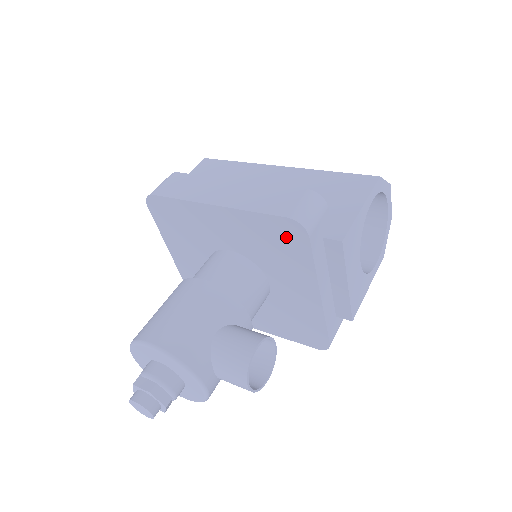
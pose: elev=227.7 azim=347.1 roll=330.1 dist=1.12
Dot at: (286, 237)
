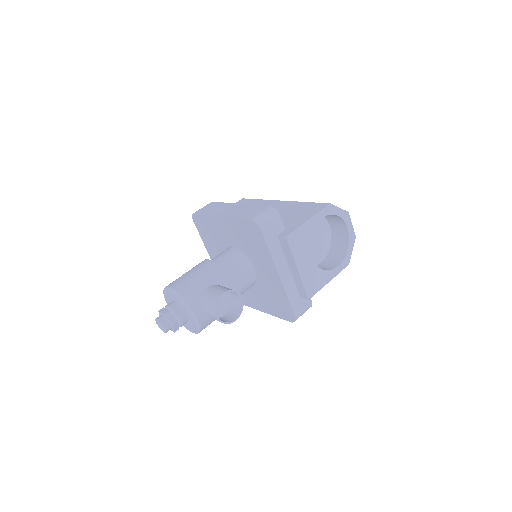
Dot at: (253, 233)
